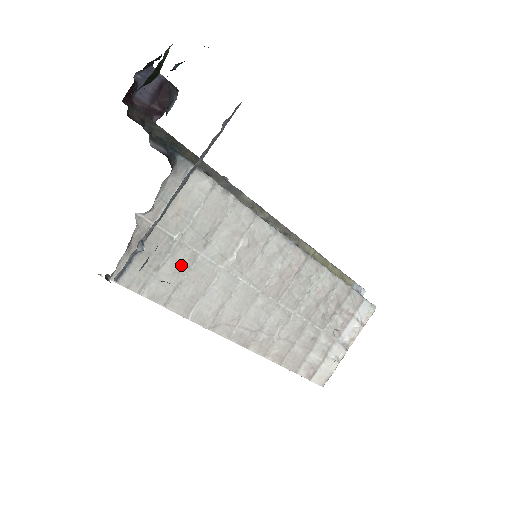
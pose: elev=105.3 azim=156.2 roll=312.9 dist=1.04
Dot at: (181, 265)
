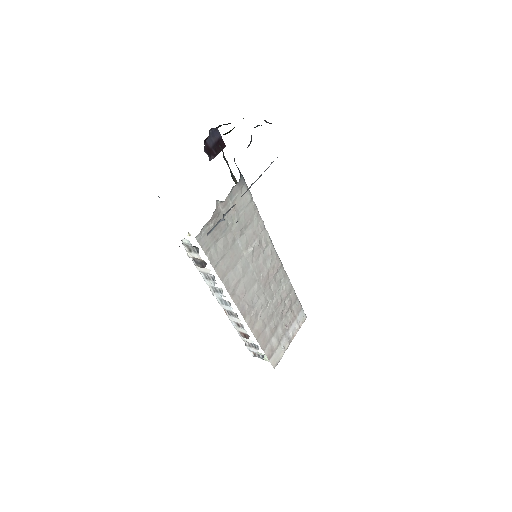
Dot at: (227, 243)
